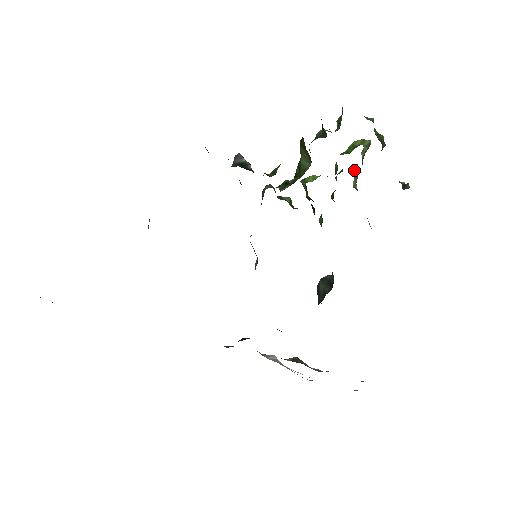
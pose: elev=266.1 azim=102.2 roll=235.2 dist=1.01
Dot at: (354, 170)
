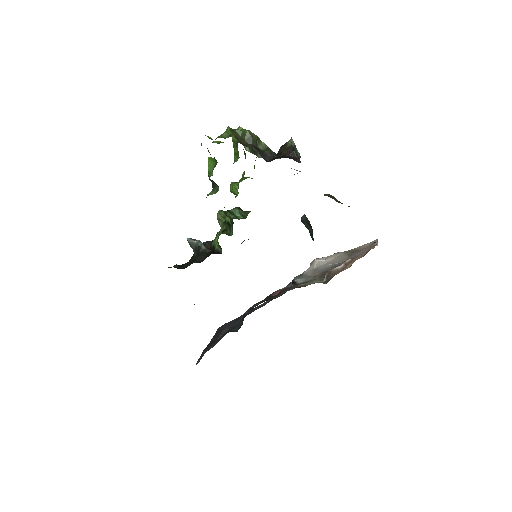
Dot at: occluded
